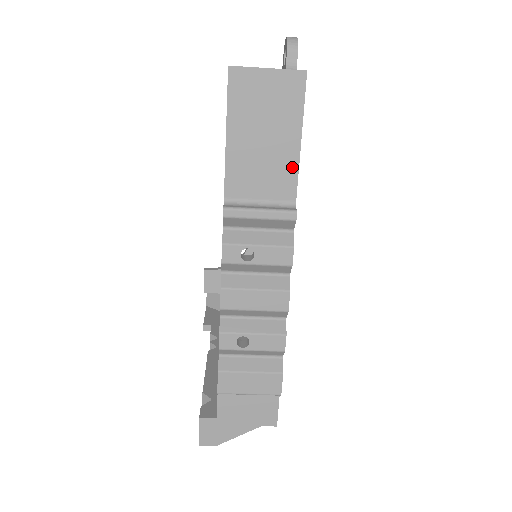
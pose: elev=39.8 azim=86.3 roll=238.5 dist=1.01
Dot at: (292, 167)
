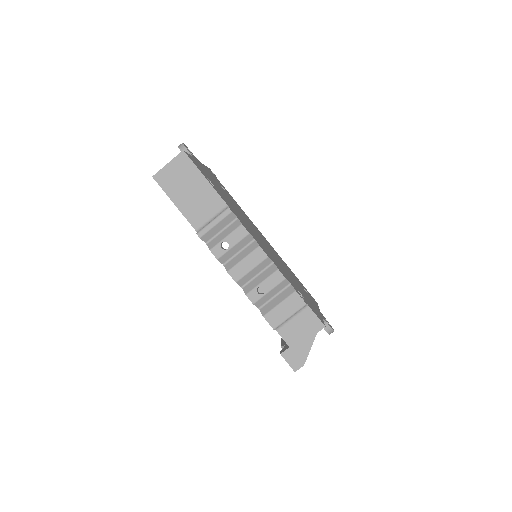
Dot at: (212, 192)
